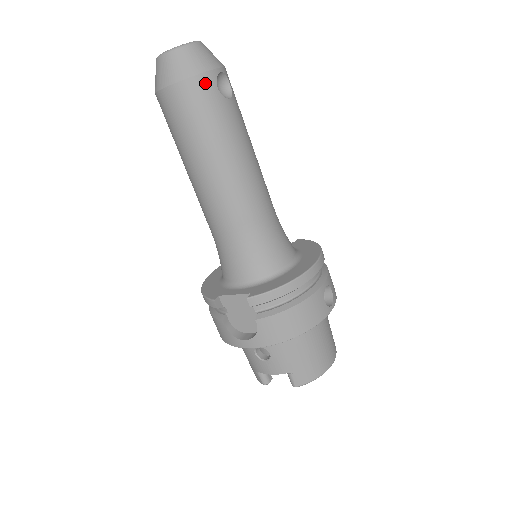
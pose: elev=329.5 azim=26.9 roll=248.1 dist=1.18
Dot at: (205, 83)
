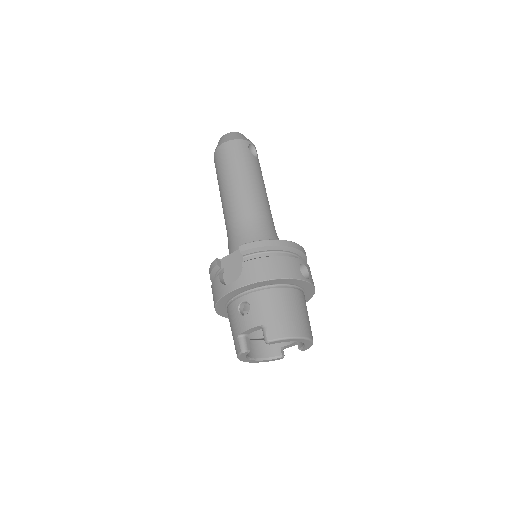
Dot at: (242, 143)
